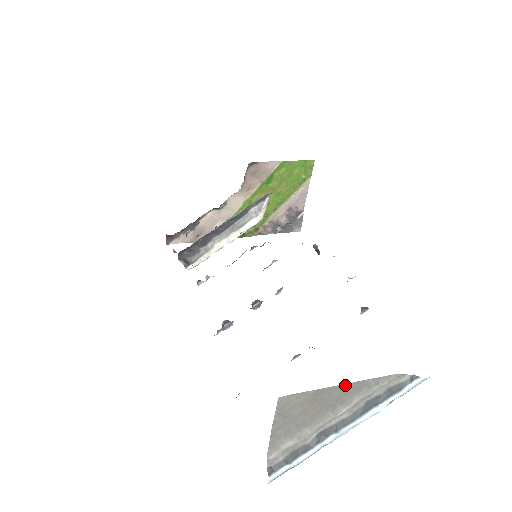
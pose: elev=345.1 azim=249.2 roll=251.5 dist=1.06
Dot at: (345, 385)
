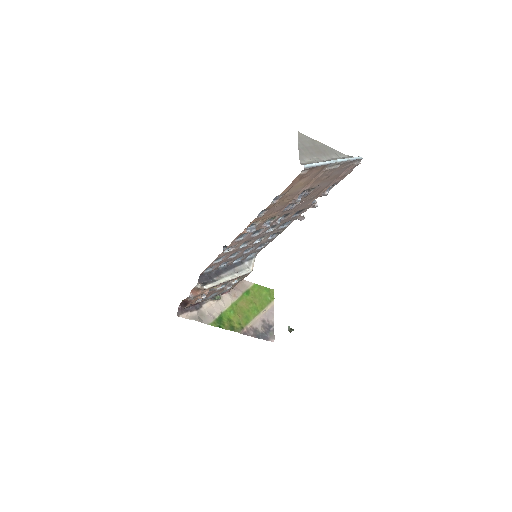
Dot at: (325, 146)
